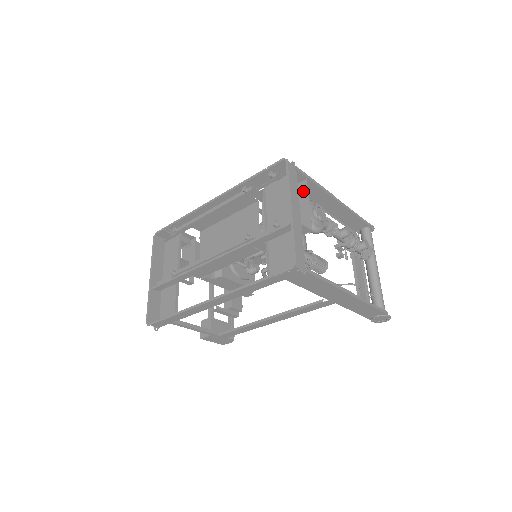
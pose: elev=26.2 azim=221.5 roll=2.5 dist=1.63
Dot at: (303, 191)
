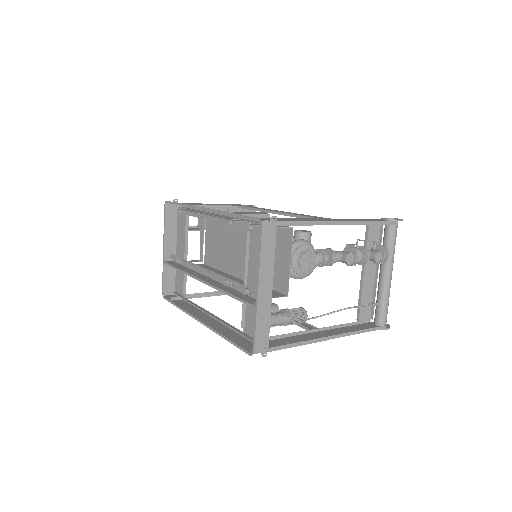
Dot at: (288, 241)
